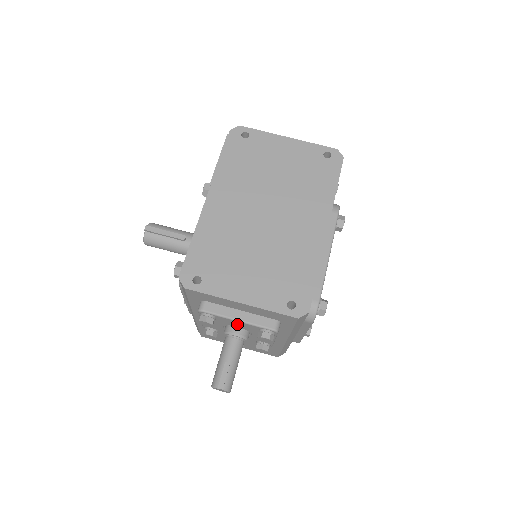
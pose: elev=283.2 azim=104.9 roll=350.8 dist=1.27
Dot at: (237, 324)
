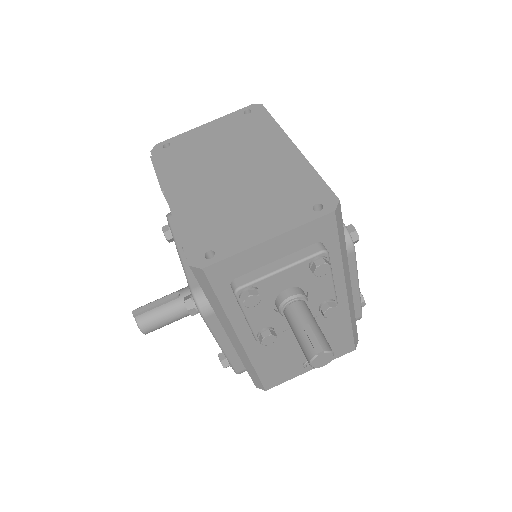
Dot at: (284, 281)
